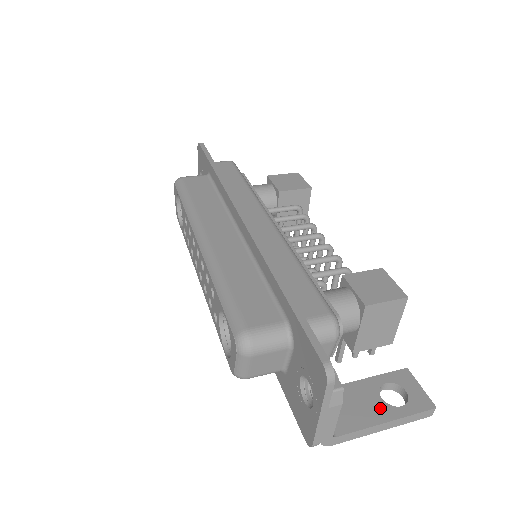
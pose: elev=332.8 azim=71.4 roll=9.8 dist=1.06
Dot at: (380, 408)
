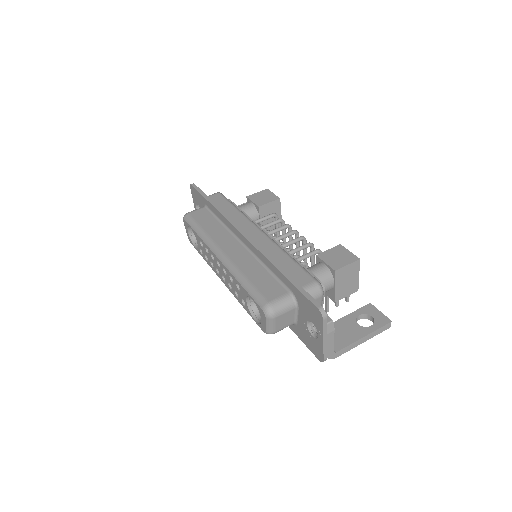
Dot at: (358, 330)
